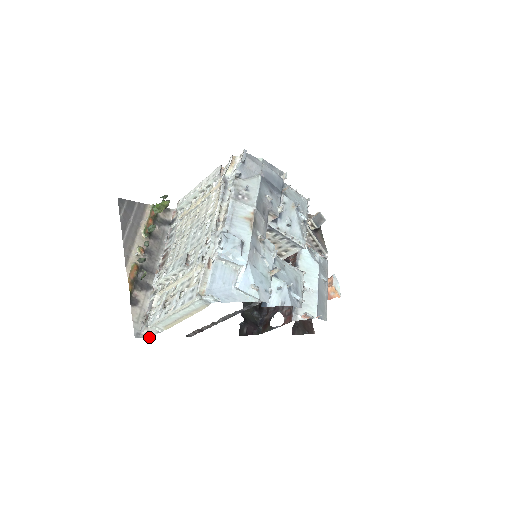
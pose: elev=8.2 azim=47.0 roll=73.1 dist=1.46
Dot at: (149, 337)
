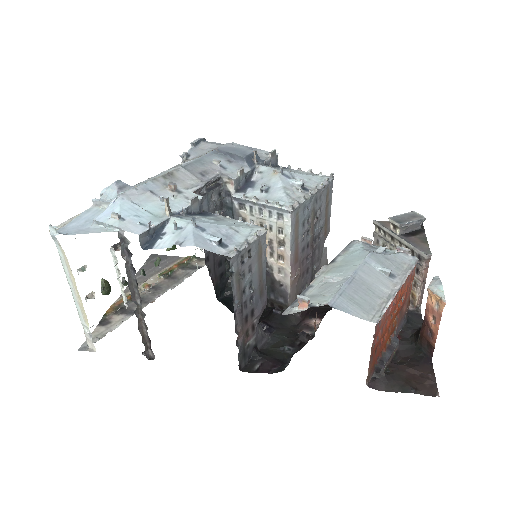
Dot at: (95, 351)
